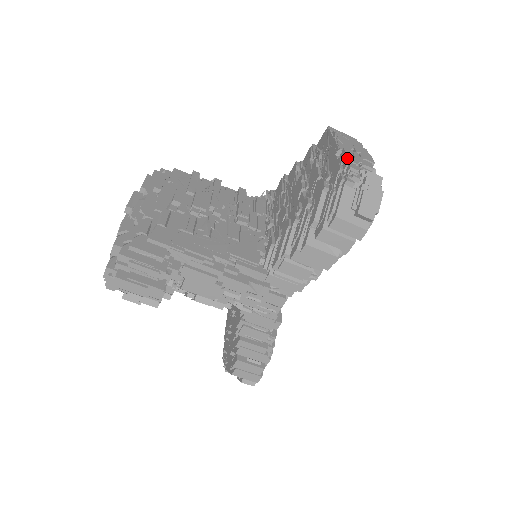
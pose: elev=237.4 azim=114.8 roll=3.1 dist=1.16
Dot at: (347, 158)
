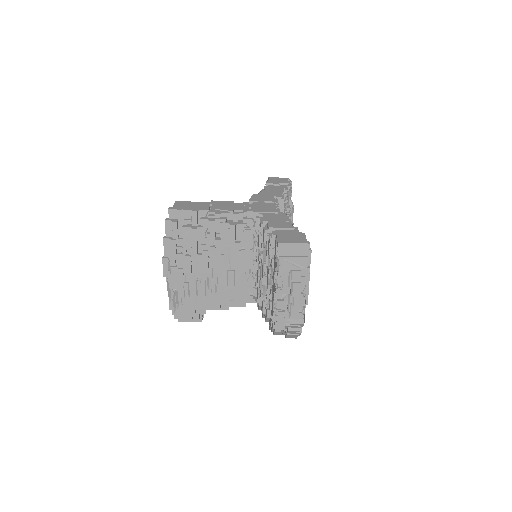
Dot at: (278, 313)
